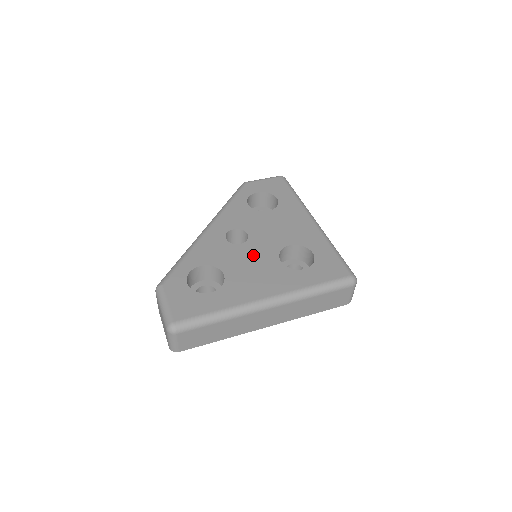
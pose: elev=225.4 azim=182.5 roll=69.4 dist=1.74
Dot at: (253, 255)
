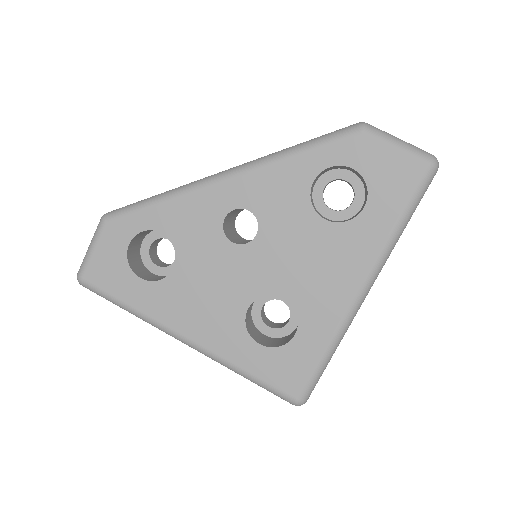
Dot at: (228, 272)
